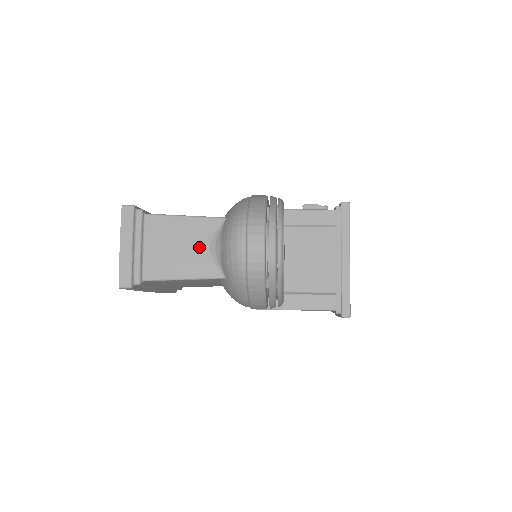
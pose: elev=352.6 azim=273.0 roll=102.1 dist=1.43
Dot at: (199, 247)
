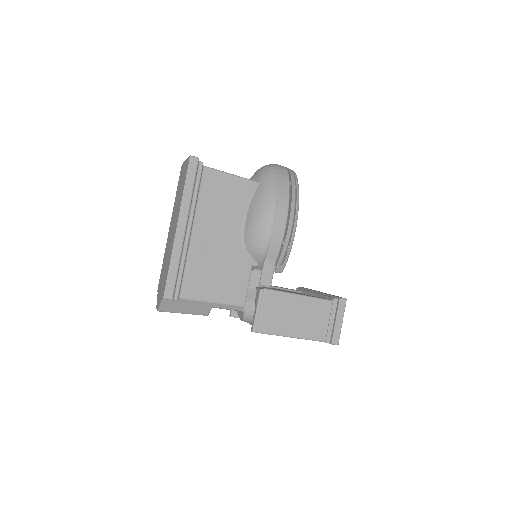
Dot at: occluded
